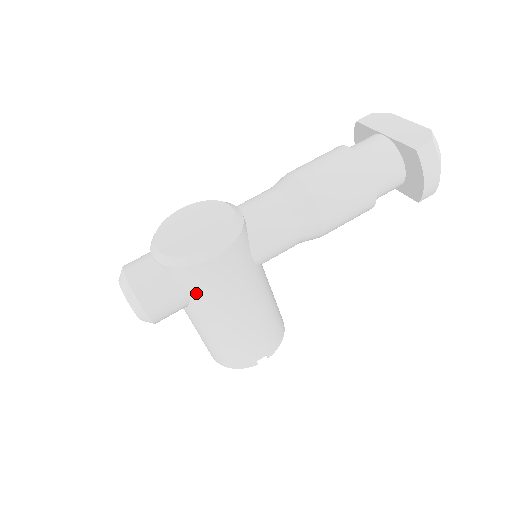
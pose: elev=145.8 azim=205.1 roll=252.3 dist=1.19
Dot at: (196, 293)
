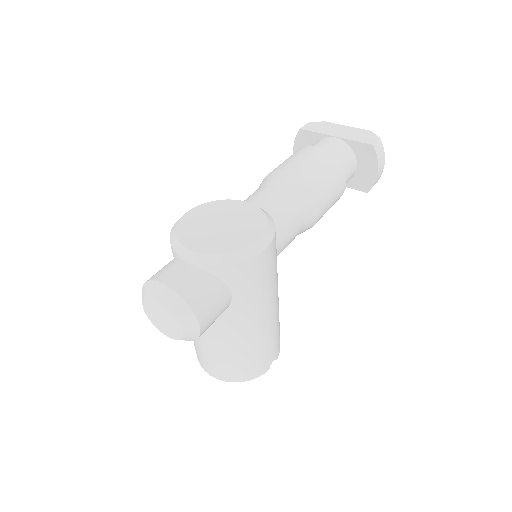
Dot at: (241, 293)
